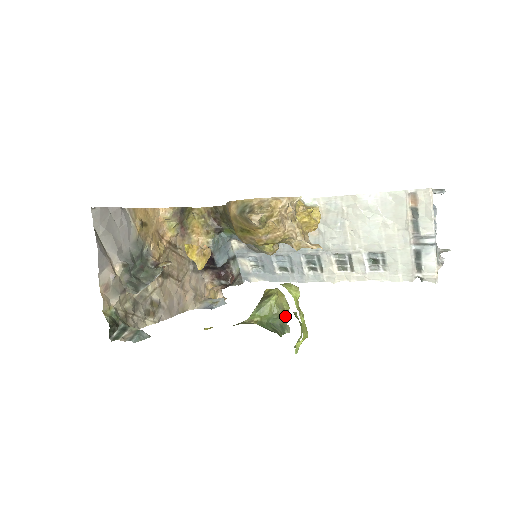
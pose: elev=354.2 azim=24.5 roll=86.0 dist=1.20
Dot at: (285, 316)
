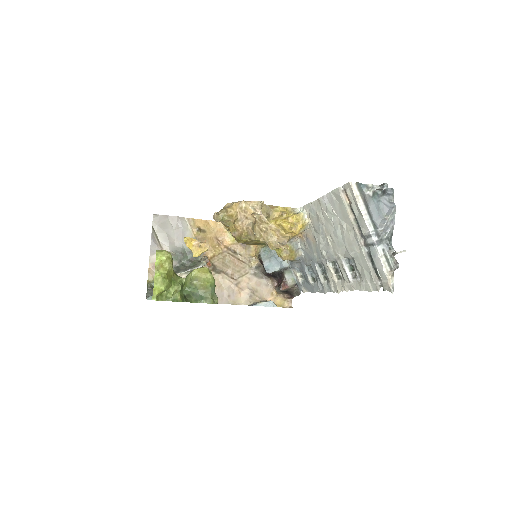
Dot at: (207, 290)
